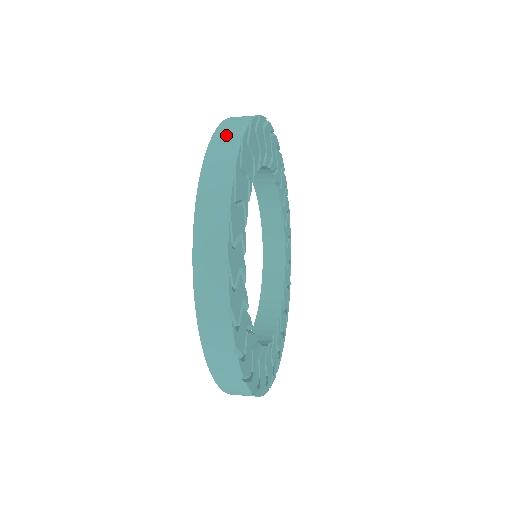
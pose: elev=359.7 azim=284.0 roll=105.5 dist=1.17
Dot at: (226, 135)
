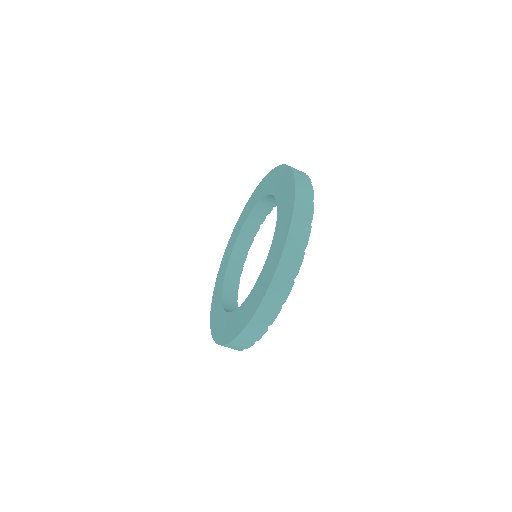
Dot at: occluded
